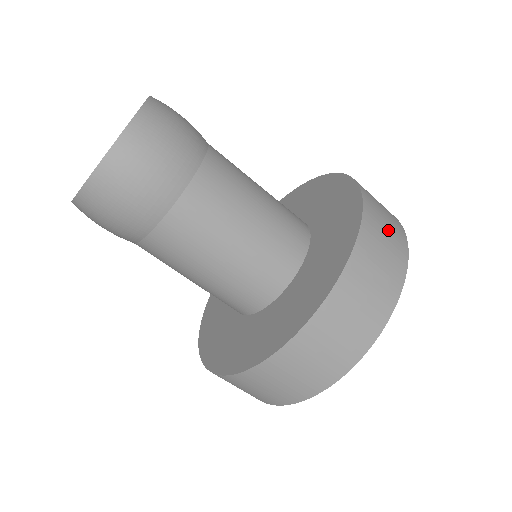
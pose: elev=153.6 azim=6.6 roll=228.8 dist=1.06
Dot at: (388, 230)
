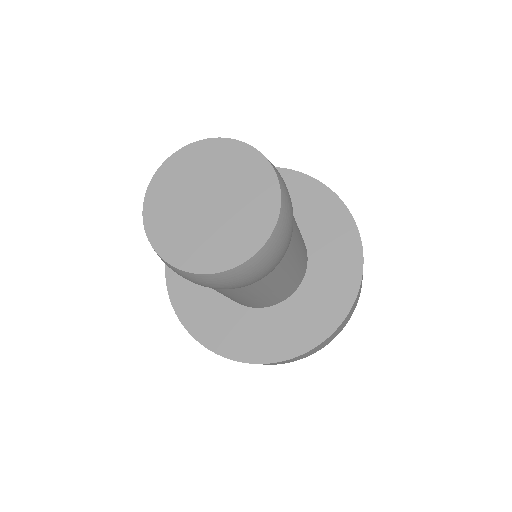
Dot at: occluded
